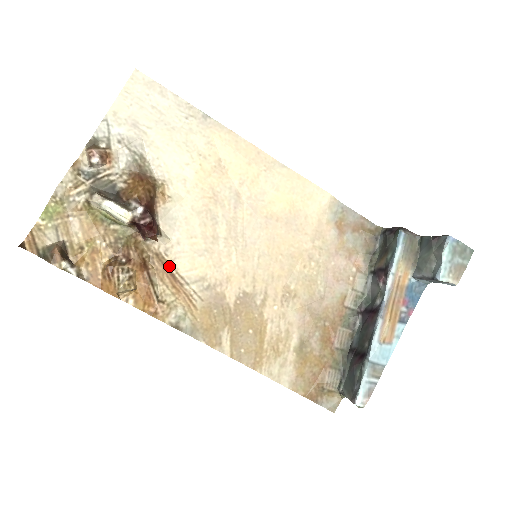
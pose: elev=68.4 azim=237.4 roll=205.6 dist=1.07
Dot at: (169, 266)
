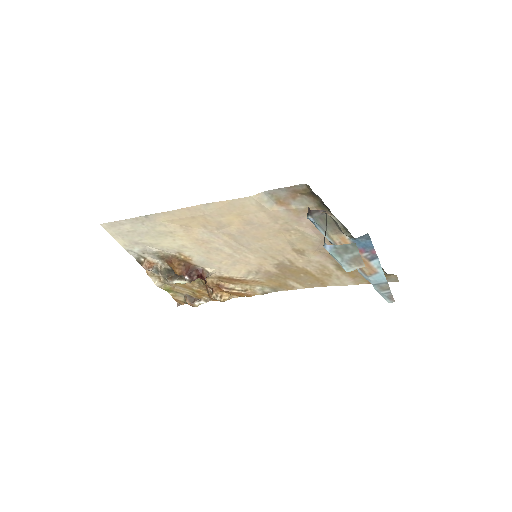
Dot at: (230, 278)
